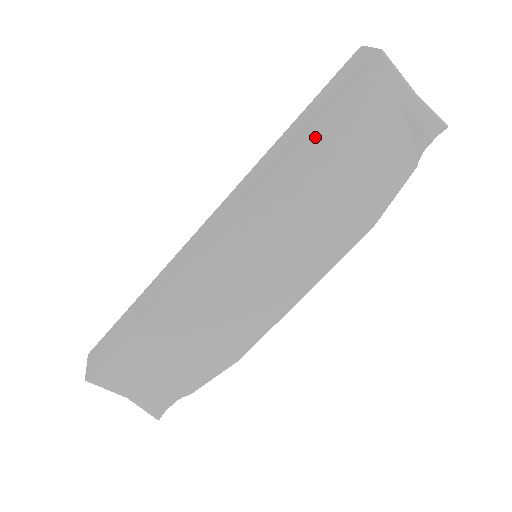
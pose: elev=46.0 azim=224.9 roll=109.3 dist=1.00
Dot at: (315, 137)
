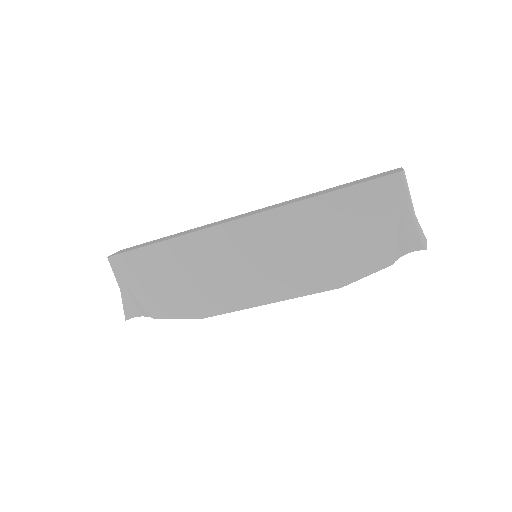
Dot at: (332, 197)
